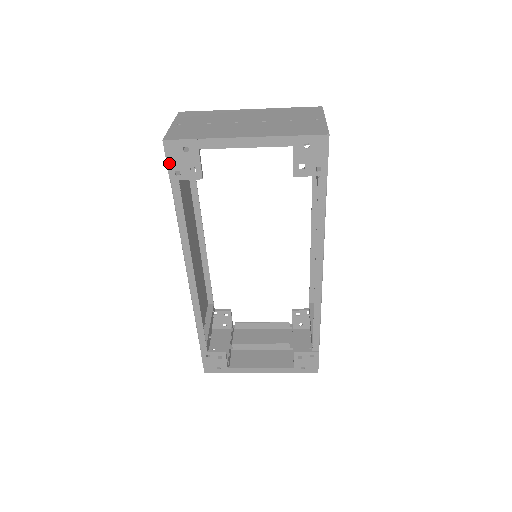
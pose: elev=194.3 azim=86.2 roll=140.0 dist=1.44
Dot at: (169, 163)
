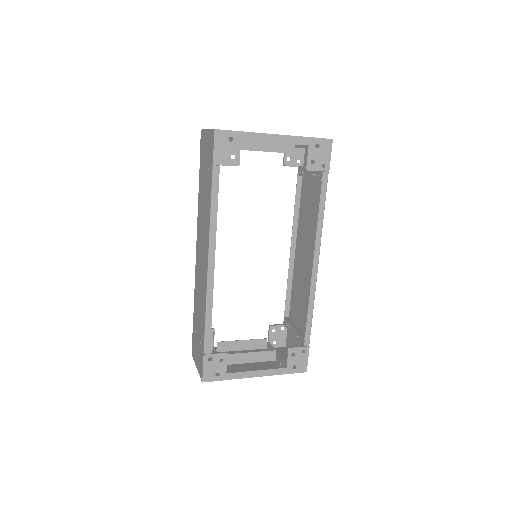
Dot at: (215, 149)
